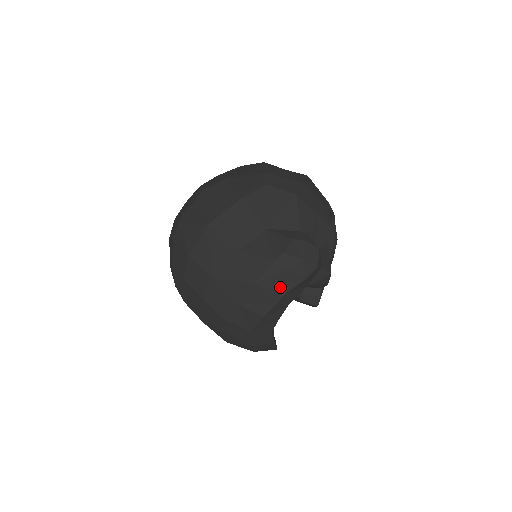
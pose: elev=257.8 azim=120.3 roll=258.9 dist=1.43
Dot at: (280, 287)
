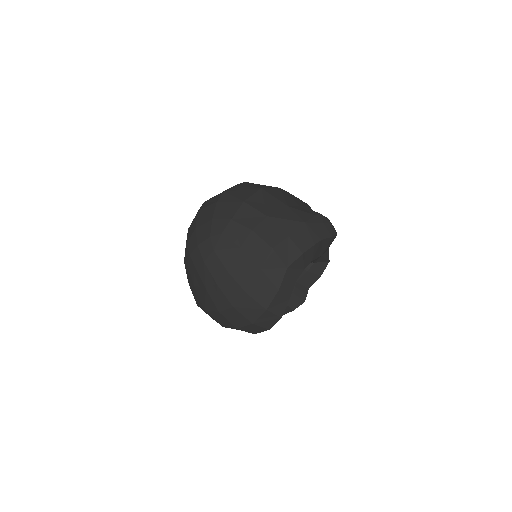
Dot at: (318, 234)
